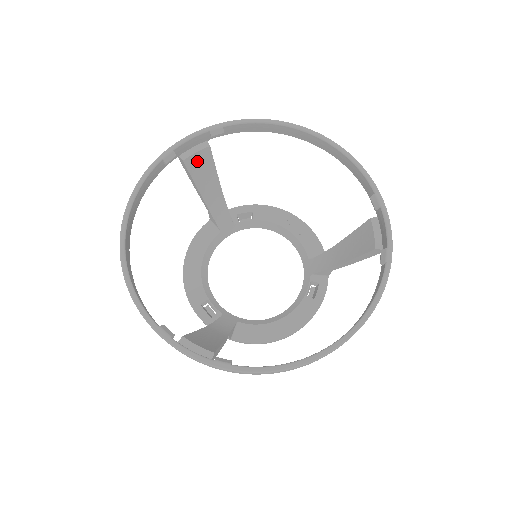
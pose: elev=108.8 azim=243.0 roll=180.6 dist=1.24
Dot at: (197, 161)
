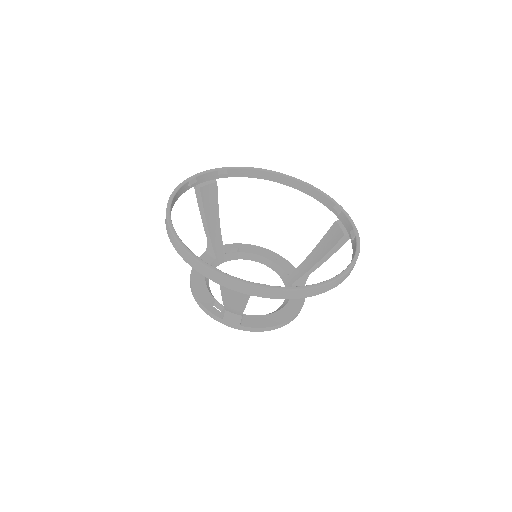
Dot at: (208, 192)
